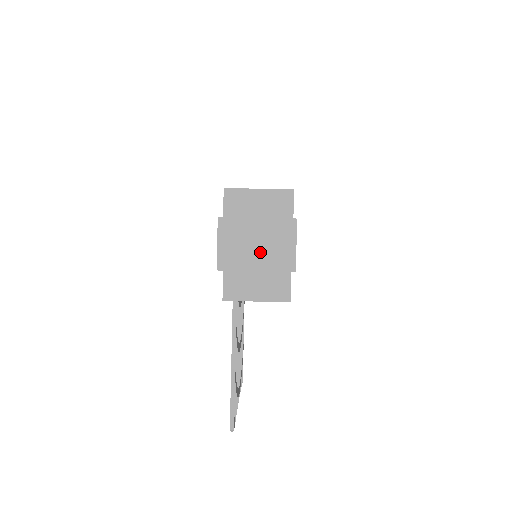
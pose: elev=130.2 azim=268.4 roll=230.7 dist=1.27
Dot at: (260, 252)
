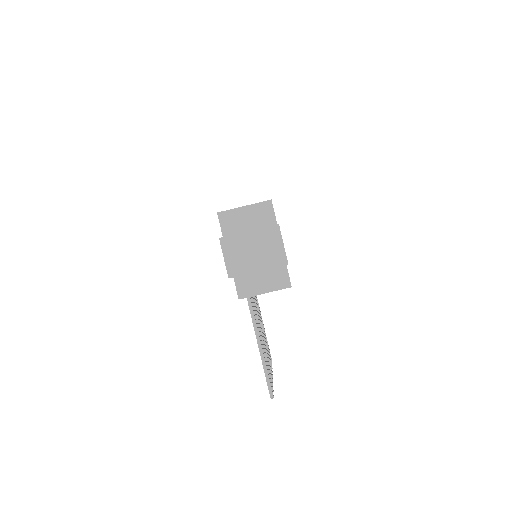
Dot at: (258, 256)
